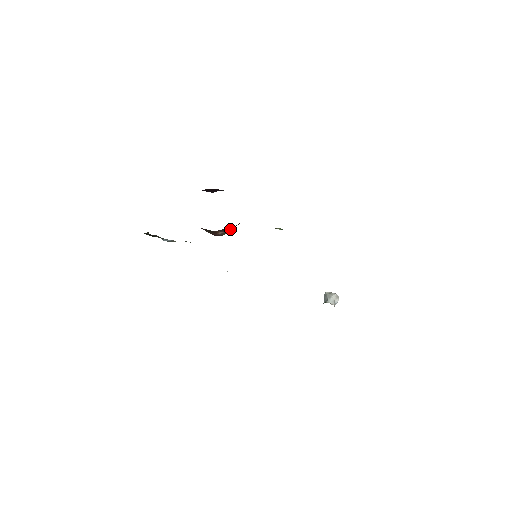
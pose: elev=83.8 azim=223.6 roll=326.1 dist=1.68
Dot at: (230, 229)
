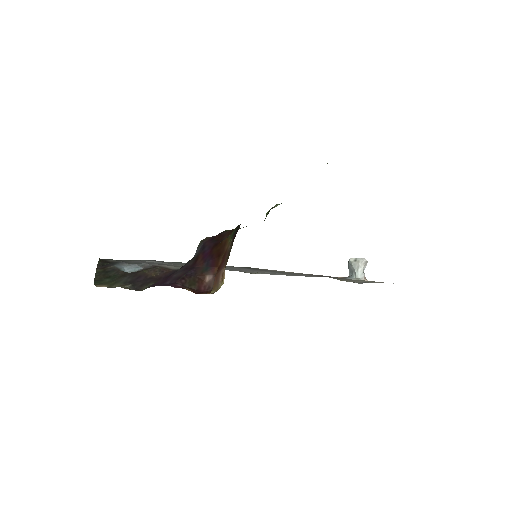
Dot at: (218, 263)
